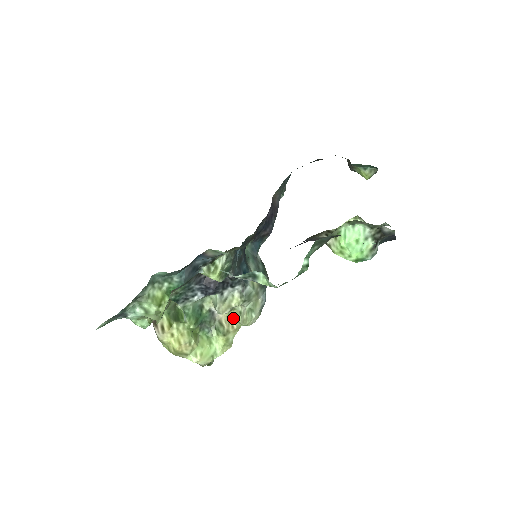
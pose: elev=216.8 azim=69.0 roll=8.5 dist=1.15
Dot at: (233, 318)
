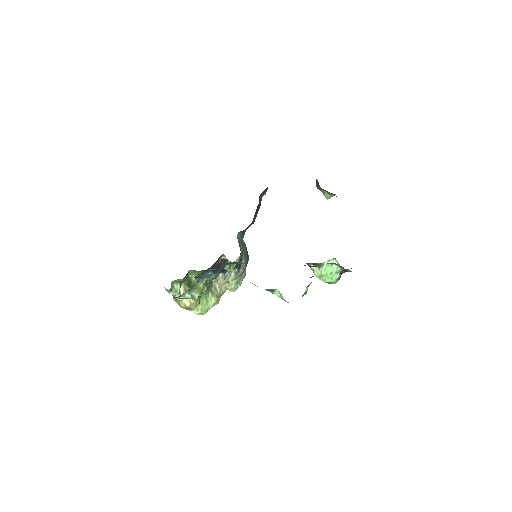
Dot at: occluded
